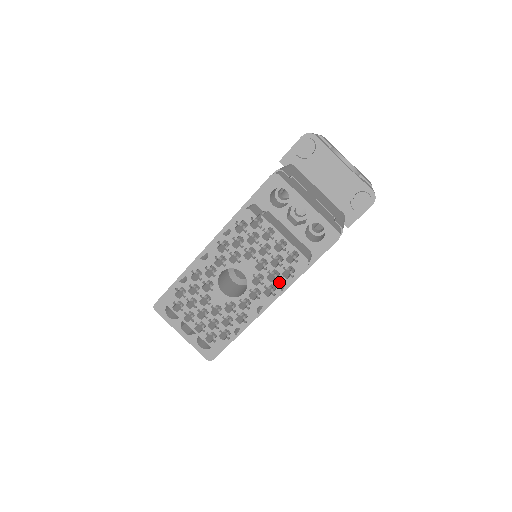
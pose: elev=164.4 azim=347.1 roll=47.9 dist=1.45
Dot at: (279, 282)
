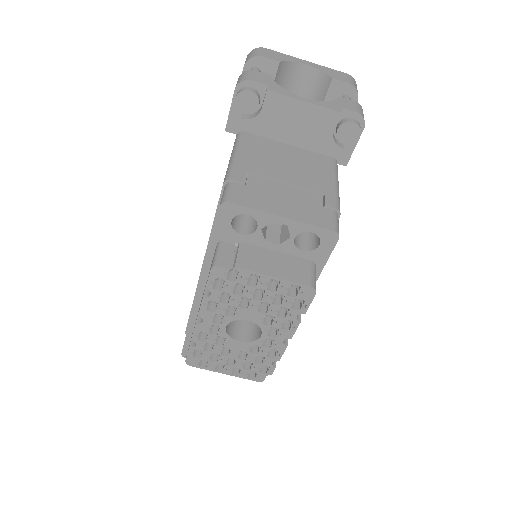
Dot at: (293, 316)
